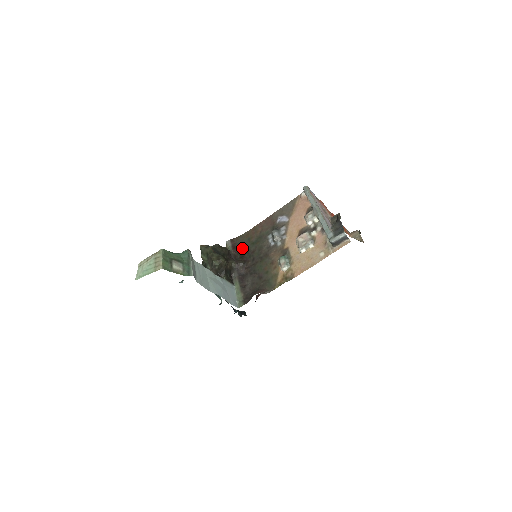
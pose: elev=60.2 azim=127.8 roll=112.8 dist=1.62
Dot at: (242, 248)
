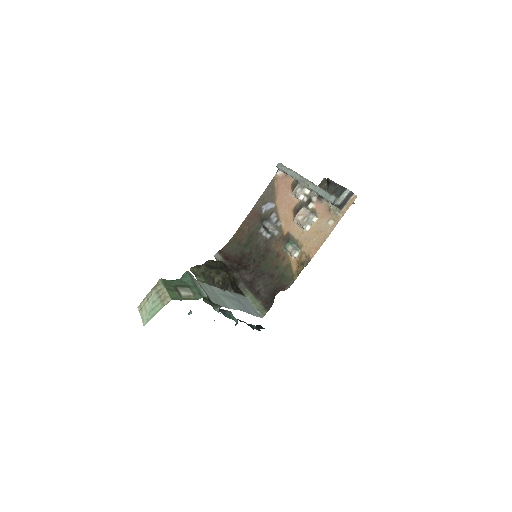
Dot at: (235, 255)
